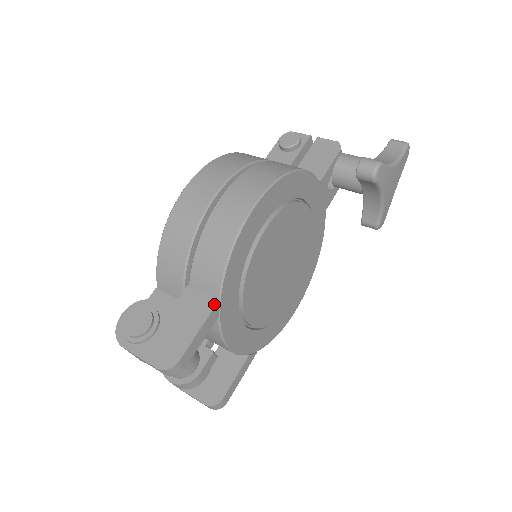
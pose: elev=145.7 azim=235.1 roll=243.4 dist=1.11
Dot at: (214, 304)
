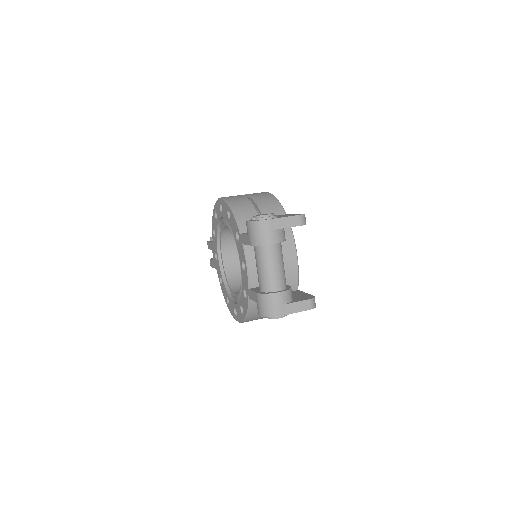
Dot at: occluded
